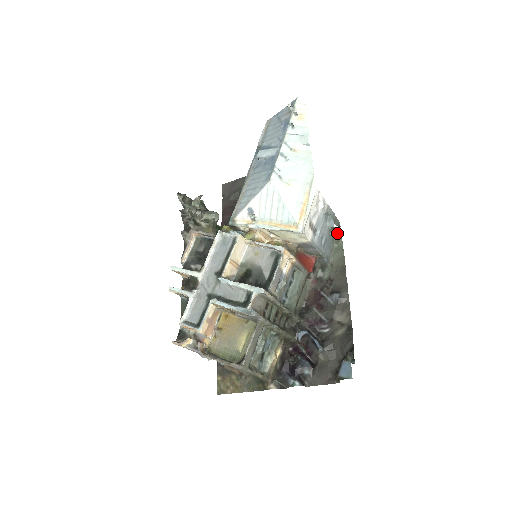
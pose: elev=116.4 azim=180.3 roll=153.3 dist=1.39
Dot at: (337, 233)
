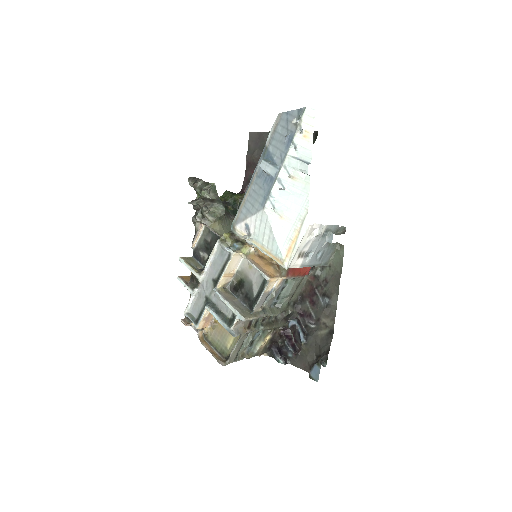
Dot at: occluded
